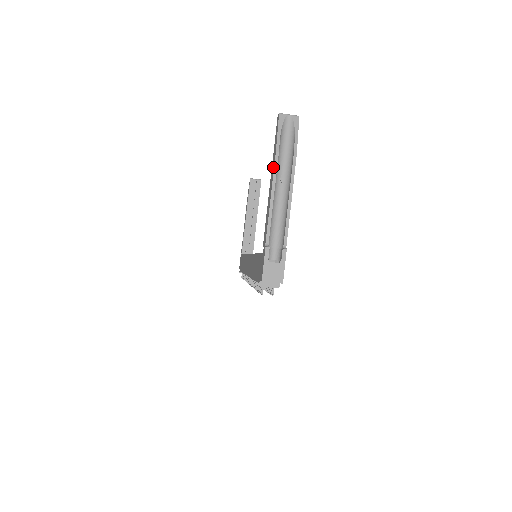
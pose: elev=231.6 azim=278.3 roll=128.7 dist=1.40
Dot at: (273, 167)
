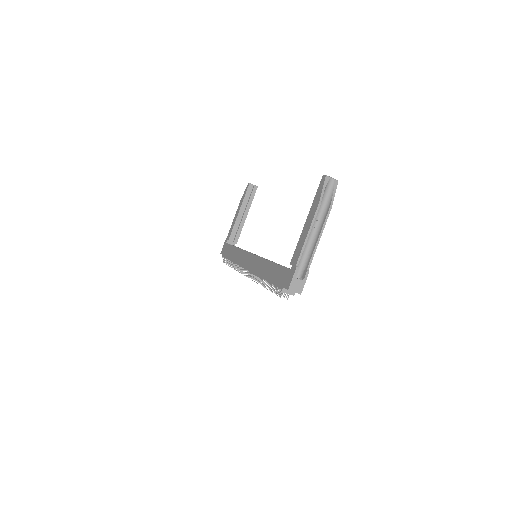
Dot at: (313, 212)
